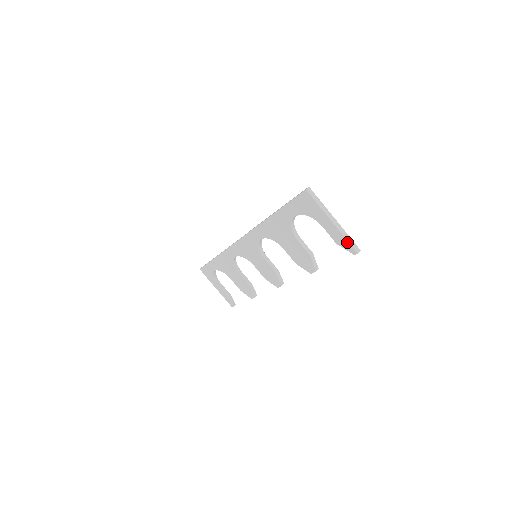
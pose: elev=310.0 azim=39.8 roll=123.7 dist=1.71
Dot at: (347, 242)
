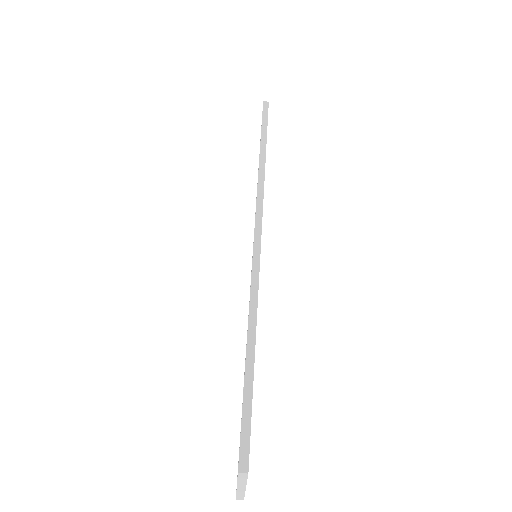
Dot at: (236, 493)
